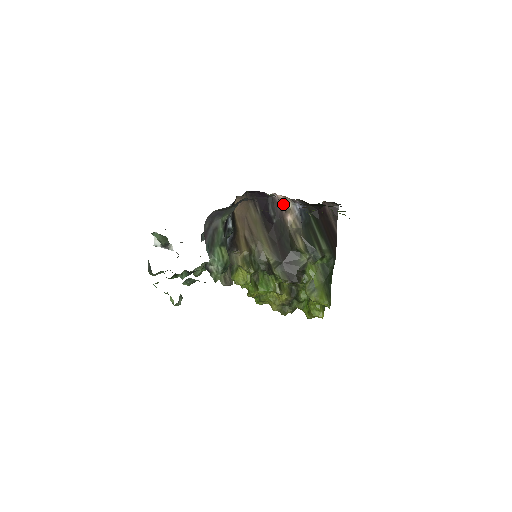
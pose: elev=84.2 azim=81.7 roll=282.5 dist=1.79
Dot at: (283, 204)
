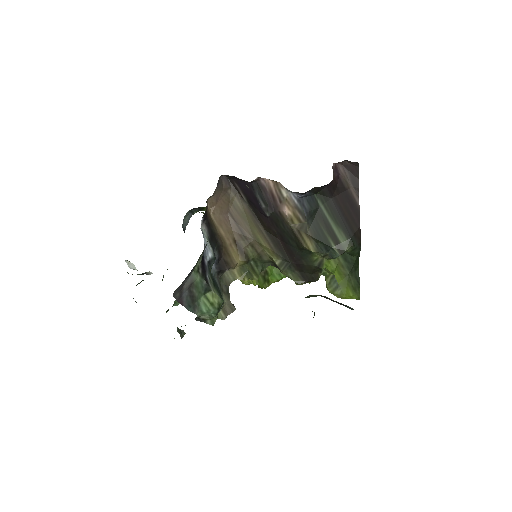
Dot at: (274, 191)
